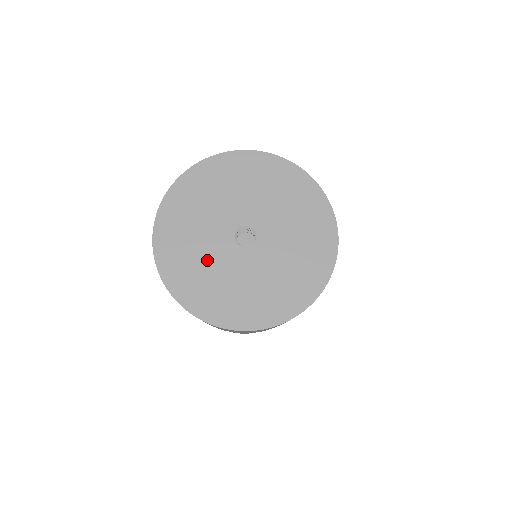
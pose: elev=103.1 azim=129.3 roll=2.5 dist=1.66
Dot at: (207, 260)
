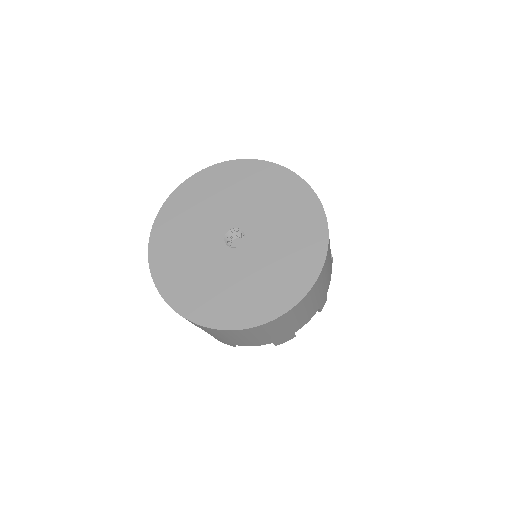
Dot at: (209, 275)
